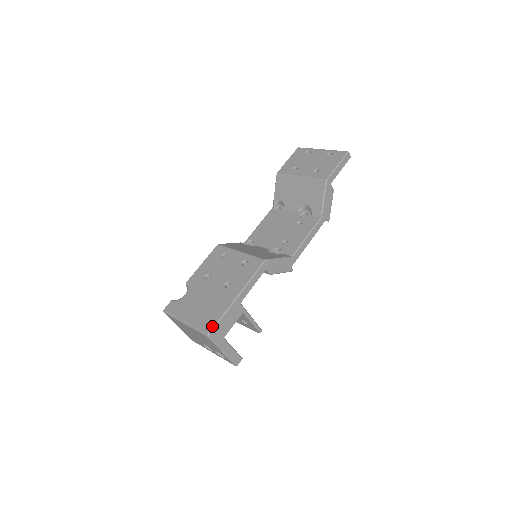
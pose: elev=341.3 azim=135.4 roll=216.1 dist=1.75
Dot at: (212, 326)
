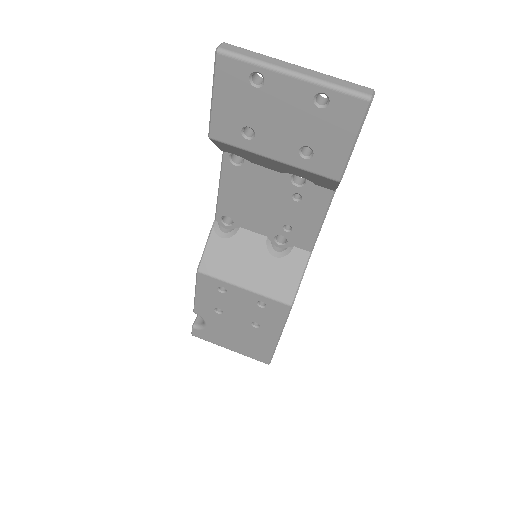
Dot at: (268, 360)
